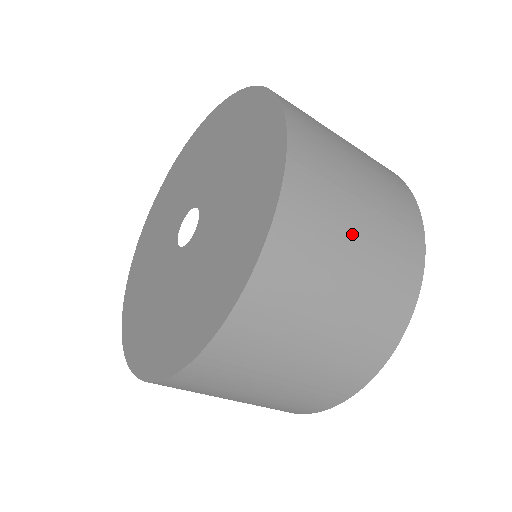
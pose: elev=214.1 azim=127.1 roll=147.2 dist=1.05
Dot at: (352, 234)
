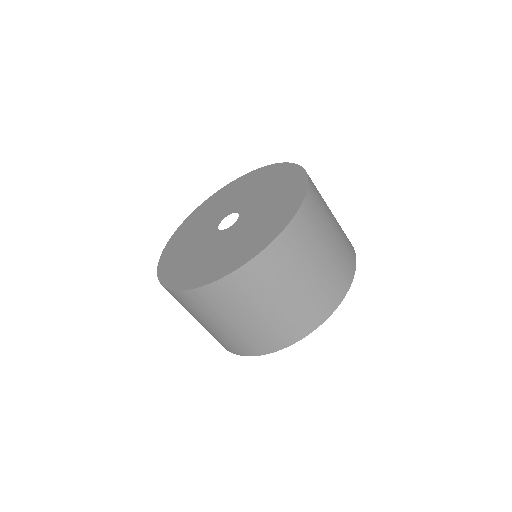
Dot at: (322, 248)
